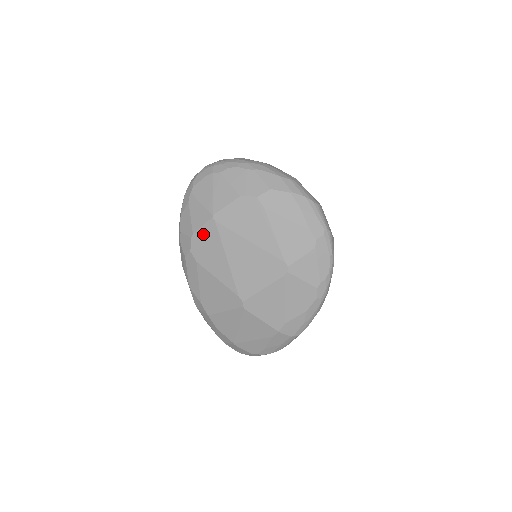
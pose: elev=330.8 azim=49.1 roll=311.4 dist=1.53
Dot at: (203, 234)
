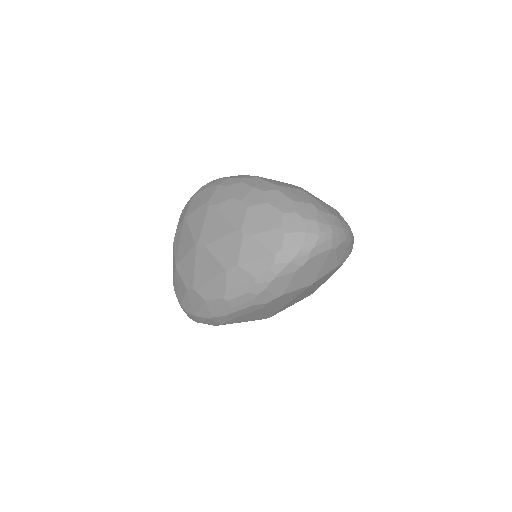
Dot at: (291, 294)
